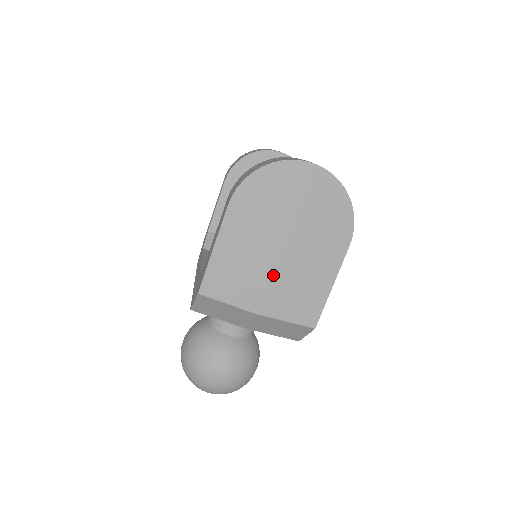
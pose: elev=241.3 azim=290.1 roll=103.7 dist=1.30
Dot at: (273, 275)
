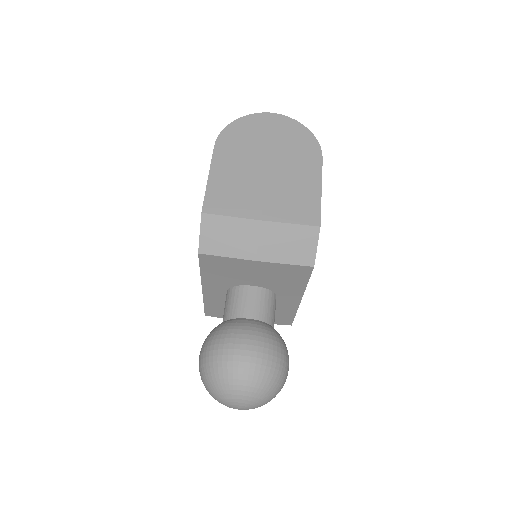
Dot at: (265, 187)
